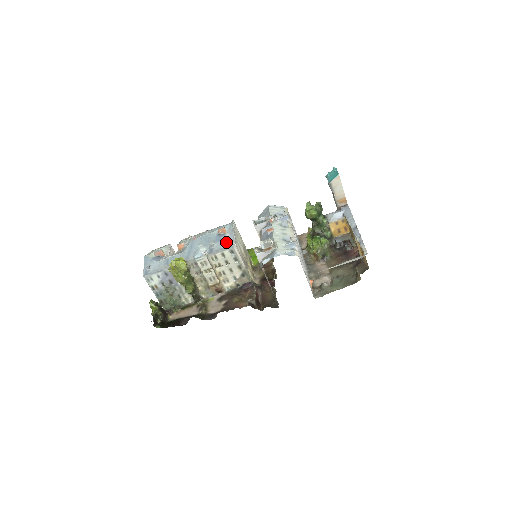
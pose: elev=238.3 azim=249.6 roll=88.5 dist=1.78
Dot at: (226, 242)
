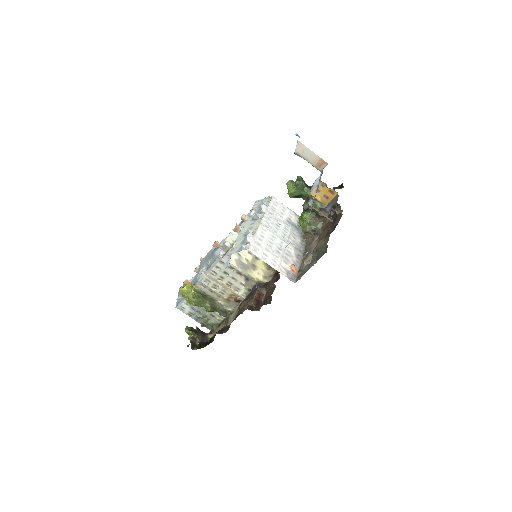
Dot at: (216, 255)
